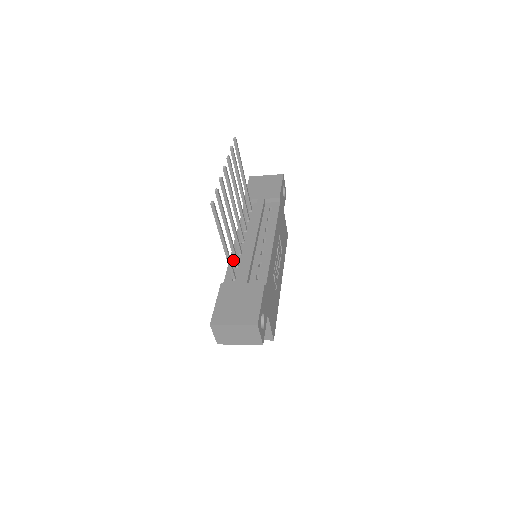
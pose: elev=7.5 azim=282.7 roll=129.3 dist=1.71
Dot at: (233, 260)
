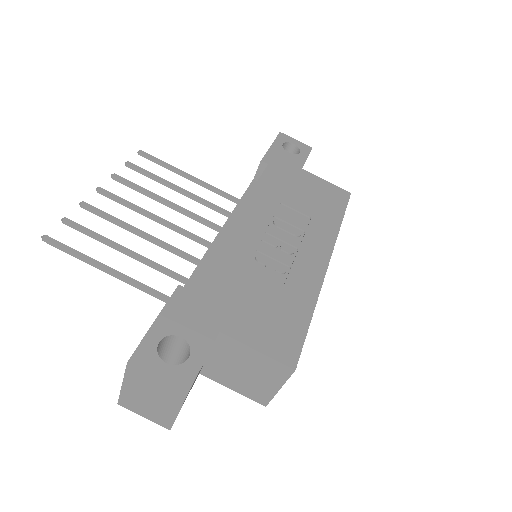
Dot at: occluded
